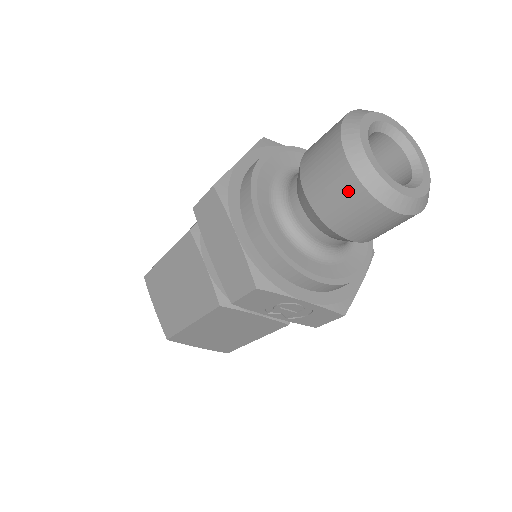
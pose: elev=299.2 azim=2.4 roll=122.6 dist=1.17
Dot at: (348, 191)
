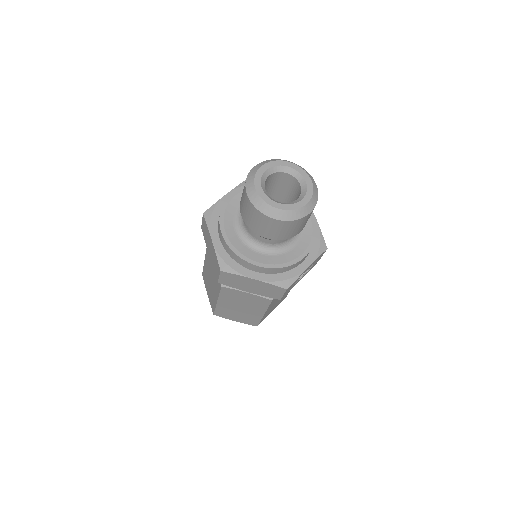
Dot at: (285, 226)
